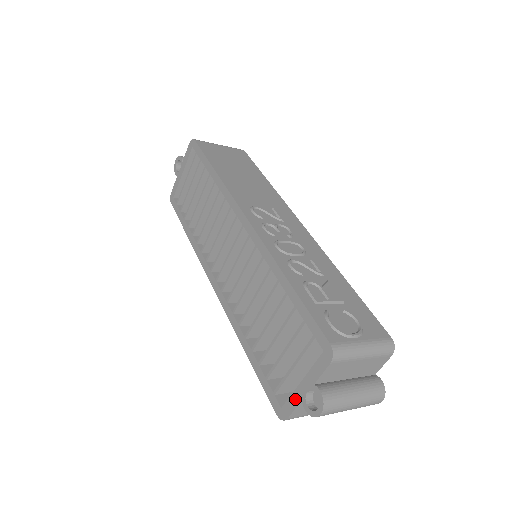
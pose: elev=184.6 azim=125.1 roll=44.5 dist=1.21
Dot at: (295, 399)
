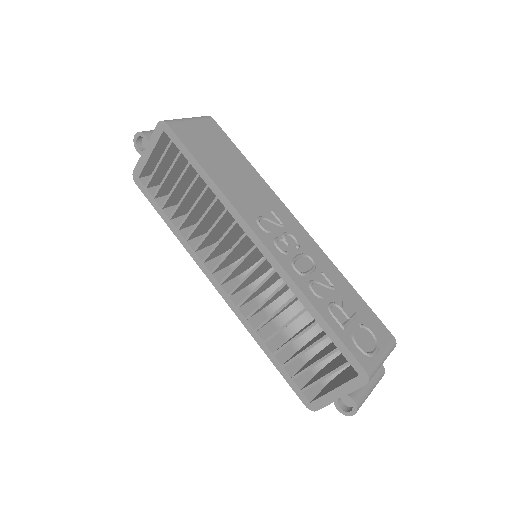
Dot at: (326, 400)
